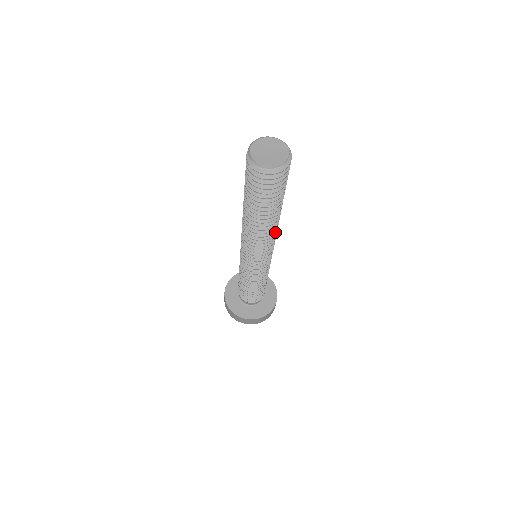
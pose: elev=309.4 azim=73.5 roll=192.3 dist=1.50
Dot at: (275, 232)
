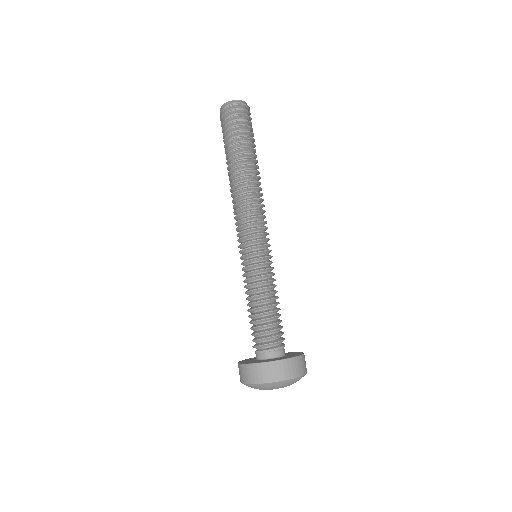
Dot at: (261, 193)
